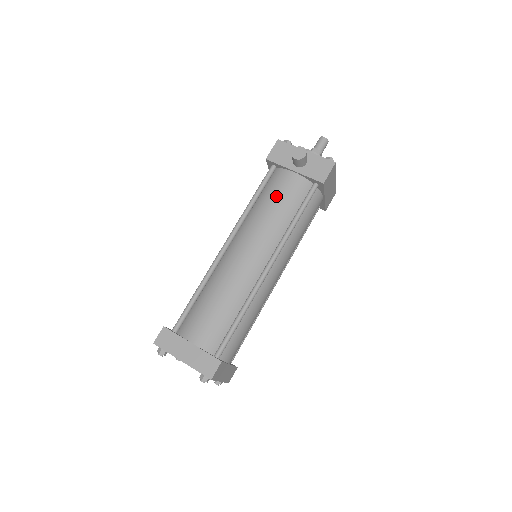
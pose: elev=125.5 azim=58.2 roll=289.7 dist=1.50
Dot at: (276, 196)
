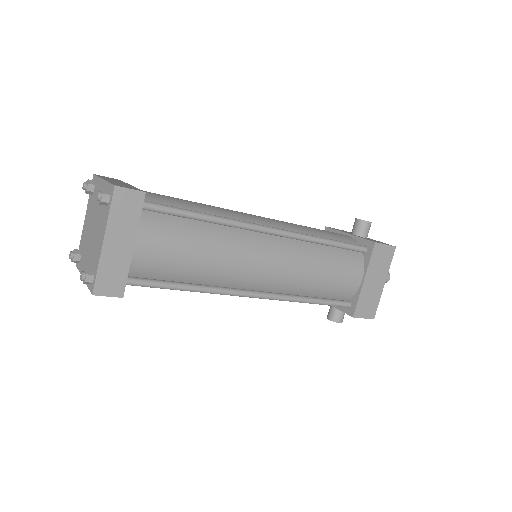
Dot at: (319, 229)
